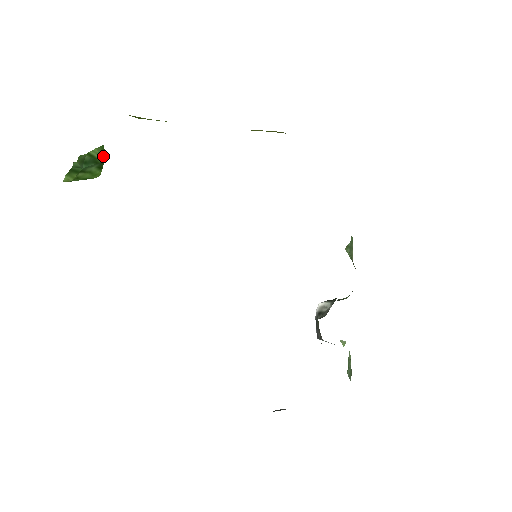
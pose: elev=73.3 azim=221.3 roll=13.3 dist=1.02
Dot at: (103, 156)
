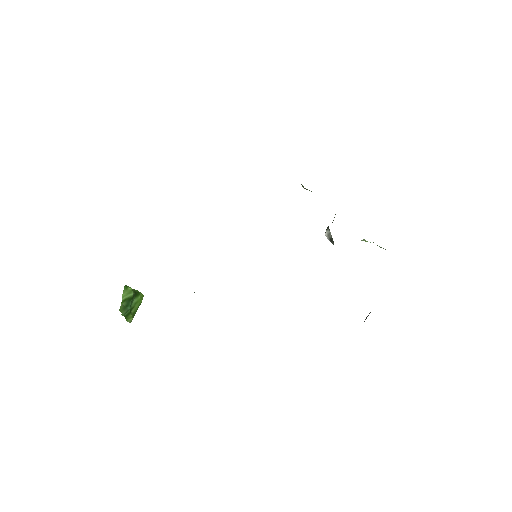
Dot at: (131, 291)
